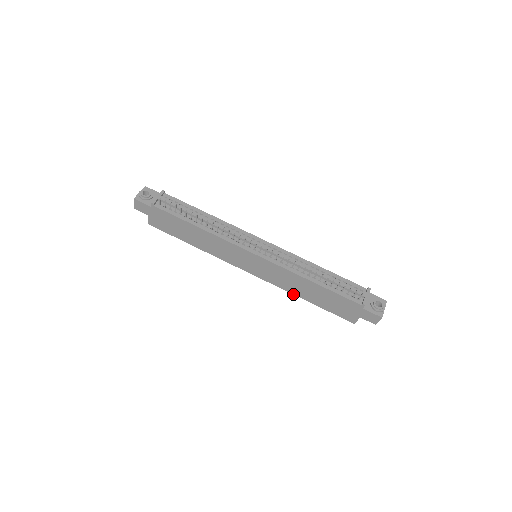
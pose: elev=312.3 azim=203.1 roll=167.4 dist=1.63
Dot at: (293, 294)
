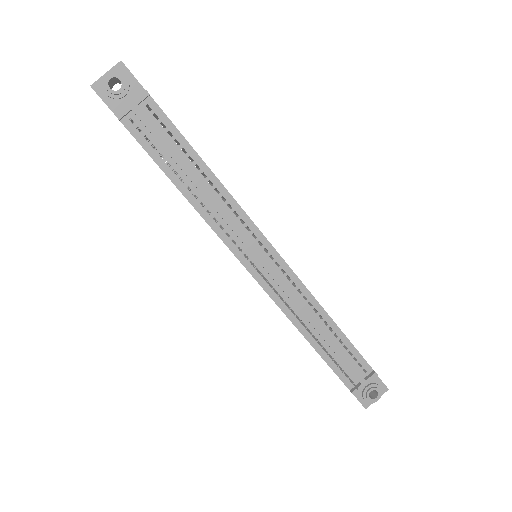
Dot at: occluded
